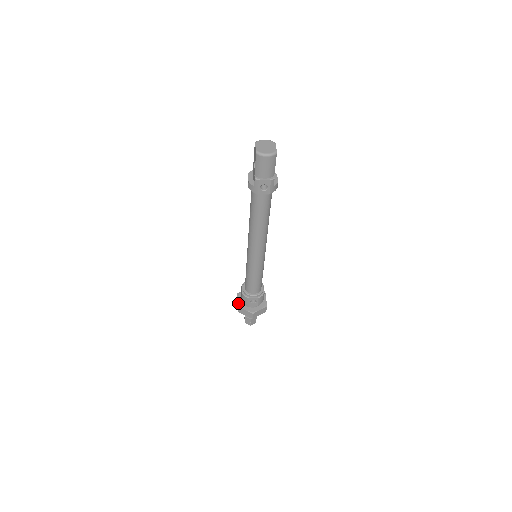
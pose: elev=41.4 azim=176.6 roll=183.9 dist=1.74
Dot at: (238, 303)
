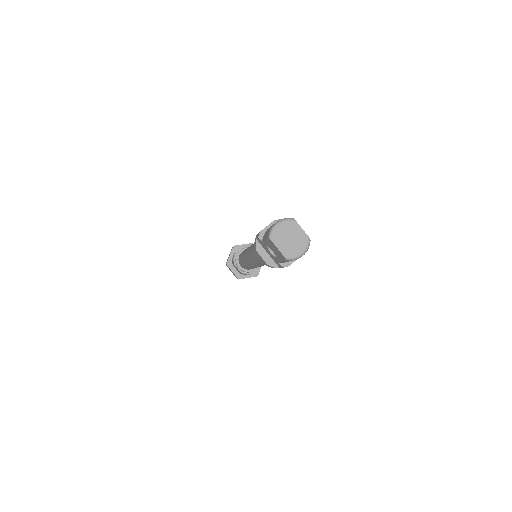
Dot at: (235, 275)
